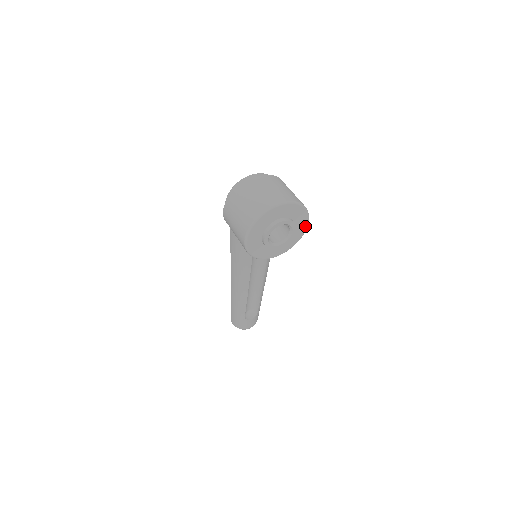
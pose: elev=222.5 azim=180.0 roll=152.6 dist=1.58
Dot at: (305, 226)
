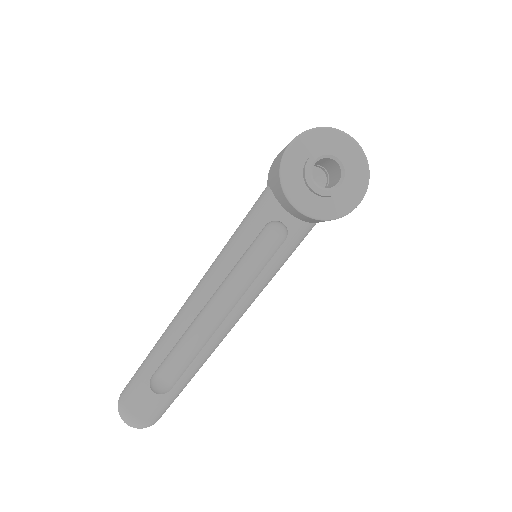
Dot at: (353, 204)
